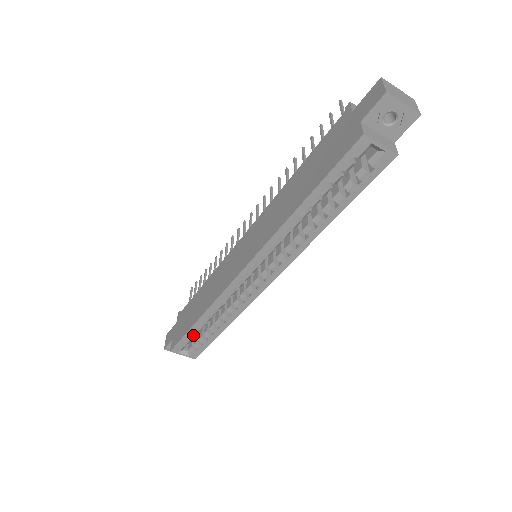
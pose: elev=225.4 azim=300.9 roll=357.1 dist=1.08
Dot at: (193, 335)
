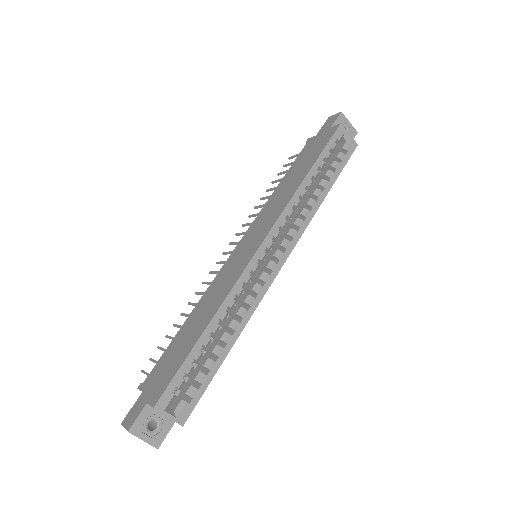
Dot at: (192, 365)
